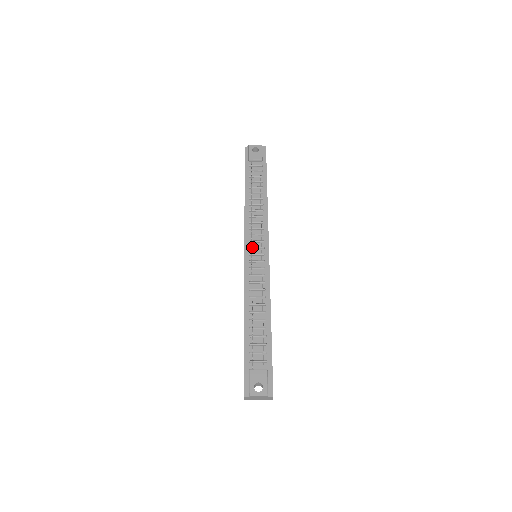
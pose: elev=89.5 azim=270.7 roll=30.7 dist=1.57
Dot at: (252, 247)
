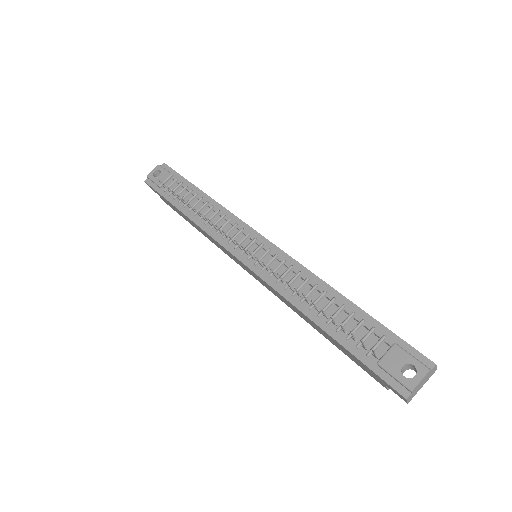
Dot at: (243, 249)
